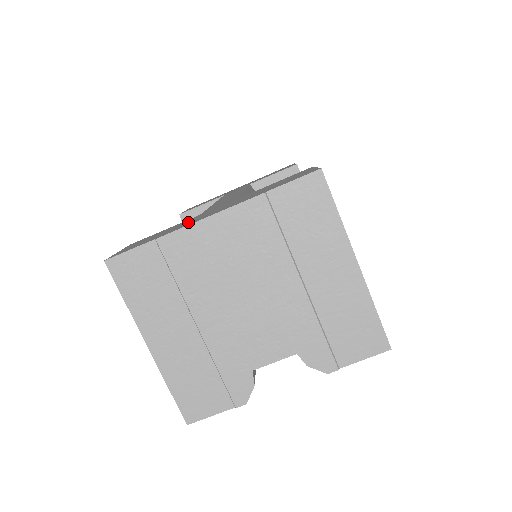
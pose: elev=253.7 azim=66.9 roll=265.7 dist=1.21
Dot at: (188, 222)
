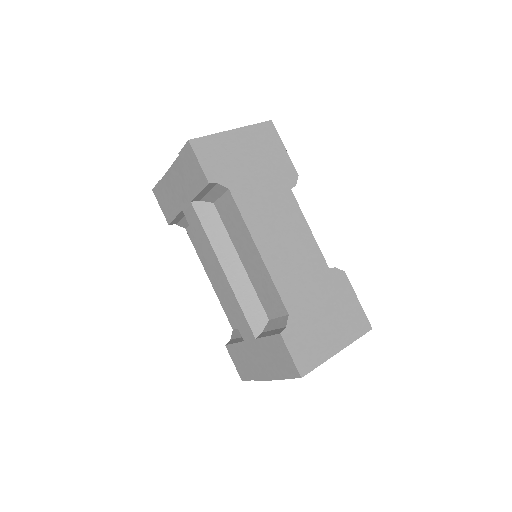
Dot at: (253, 364)
